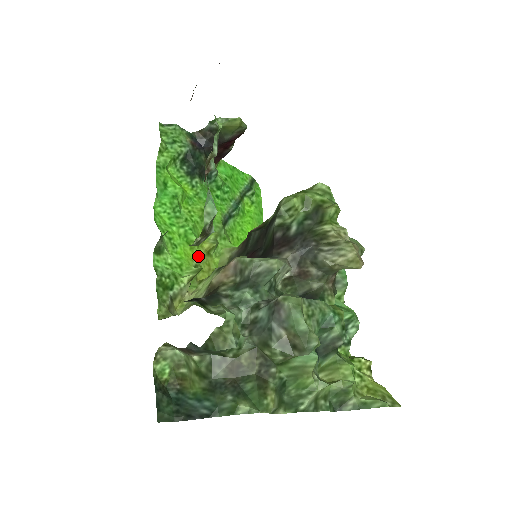
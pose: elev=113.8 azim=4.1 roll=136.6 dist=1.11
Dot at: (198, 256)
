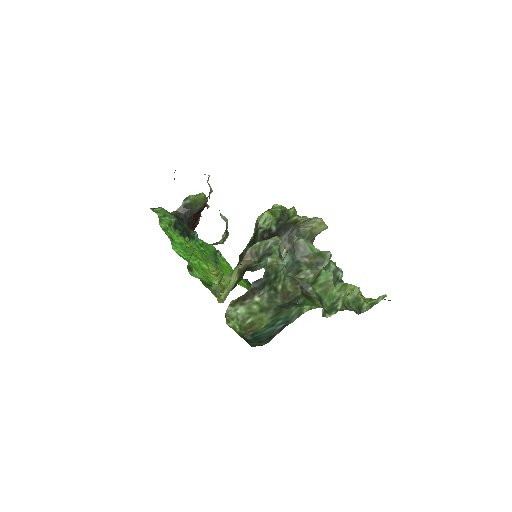
Dot at: occluded
